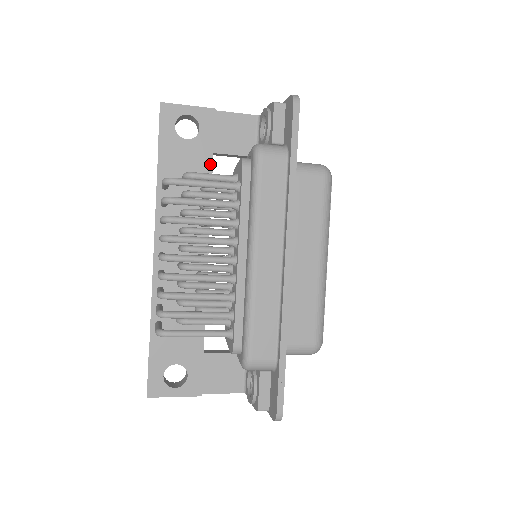
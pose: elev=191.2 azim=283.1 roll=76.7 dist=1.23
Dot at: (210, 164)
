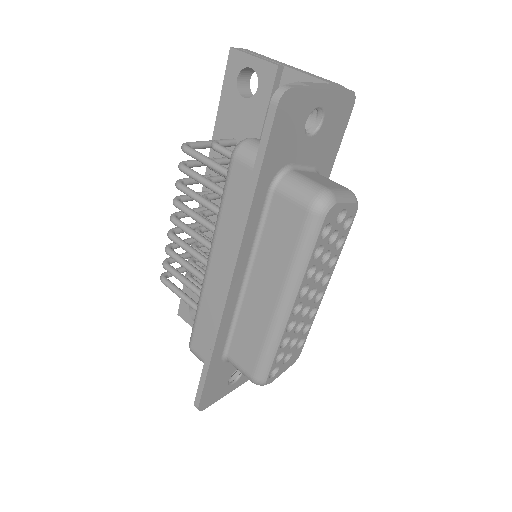
Dot at: (258, 133)
